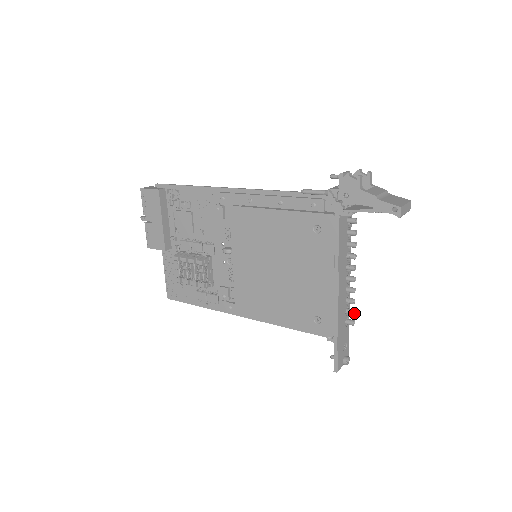
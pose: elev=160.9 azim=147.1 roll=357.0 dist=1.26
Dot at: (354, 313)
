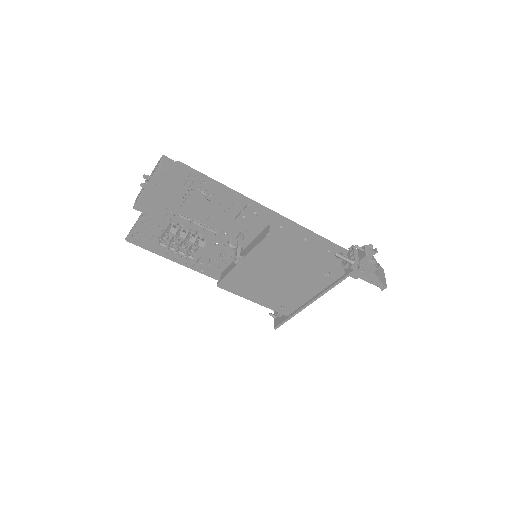
Dot at: occluded
